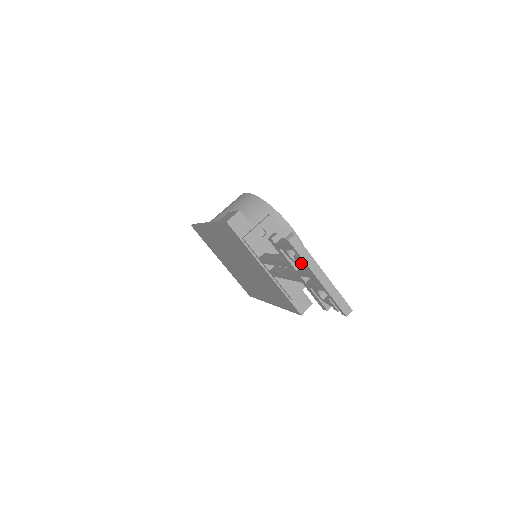
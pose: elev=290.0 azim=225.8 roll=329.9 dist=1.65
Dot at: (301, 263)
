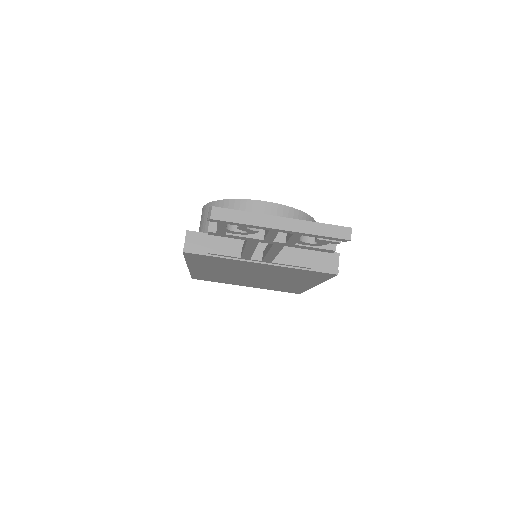
Dot at: (252, 229)
